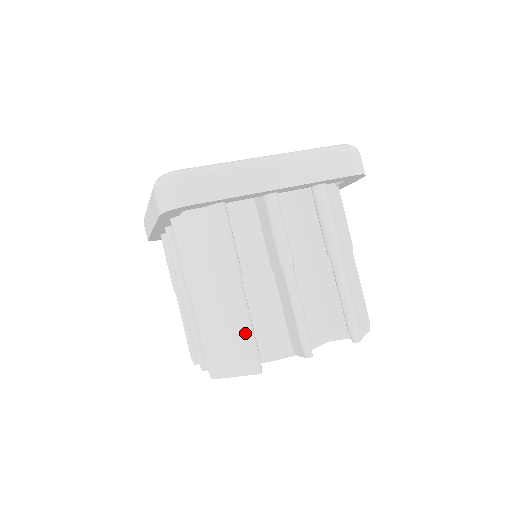
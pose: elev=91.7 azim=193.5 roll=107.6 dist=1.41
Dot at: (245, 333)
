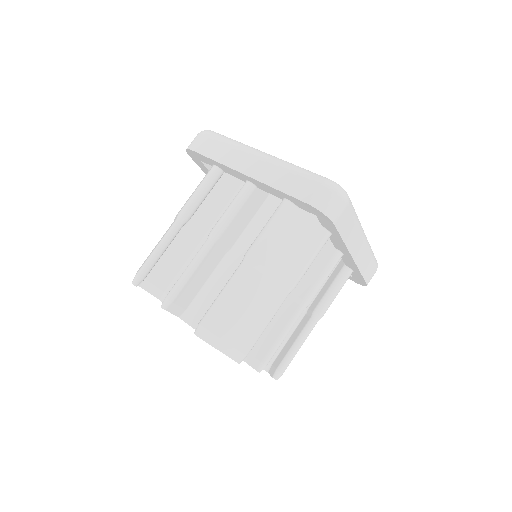
Dot at: (151, 253)
